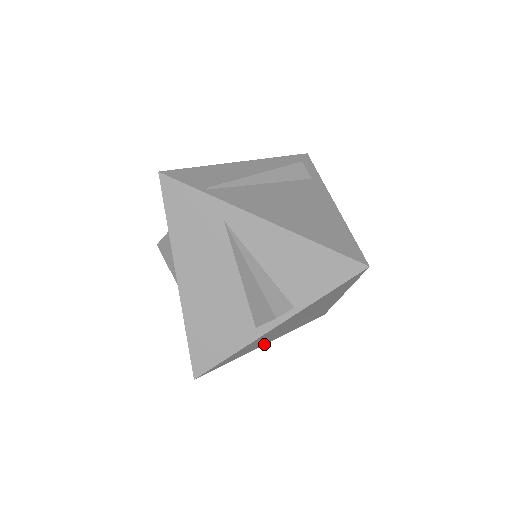
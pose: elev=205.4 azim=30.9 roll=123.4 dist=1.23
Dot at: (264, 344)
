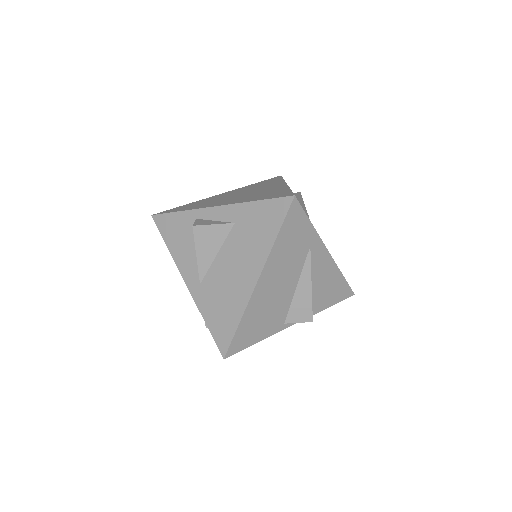
Dot at: occluded
